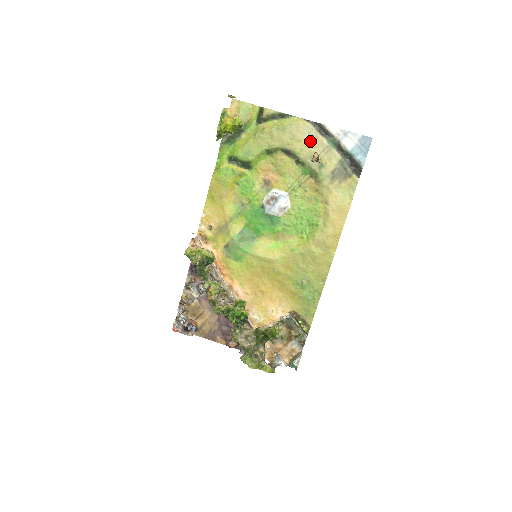
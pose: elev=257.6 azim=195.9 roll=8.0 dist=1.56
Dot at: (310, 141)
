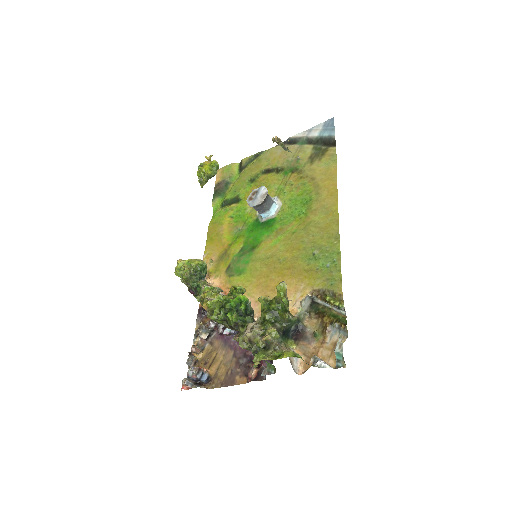
Dot at: (283, 153)
